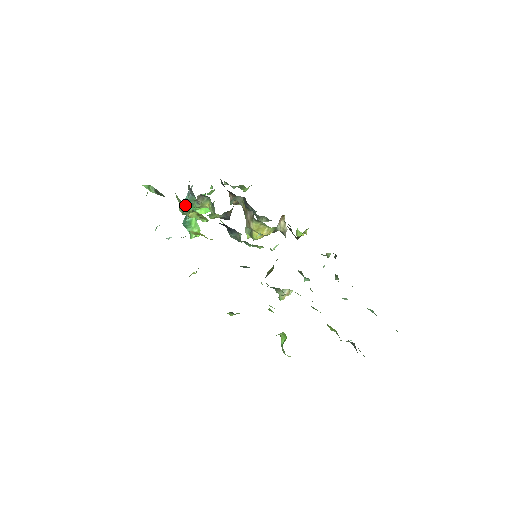
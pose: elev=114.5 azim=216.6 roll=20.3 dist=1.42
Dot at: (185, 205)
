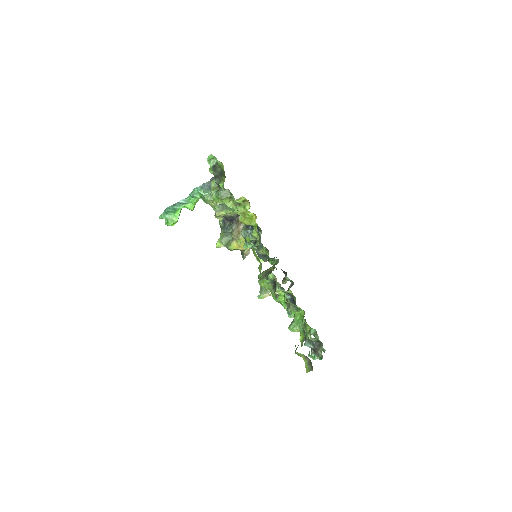
Dot at: (226, 190)
